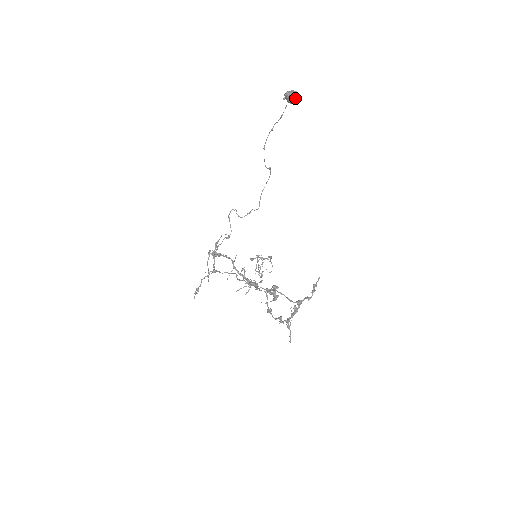
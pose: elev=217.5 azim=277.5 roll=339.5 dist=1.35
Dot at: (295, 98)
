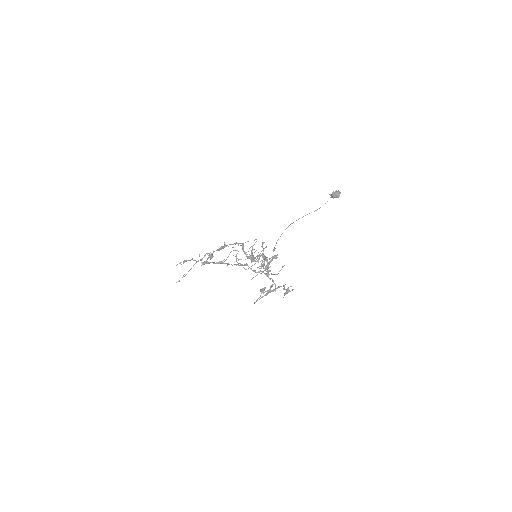
Dot at: (339, 194)
